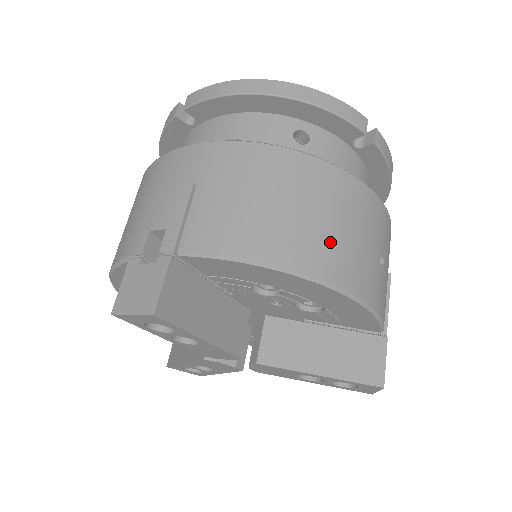
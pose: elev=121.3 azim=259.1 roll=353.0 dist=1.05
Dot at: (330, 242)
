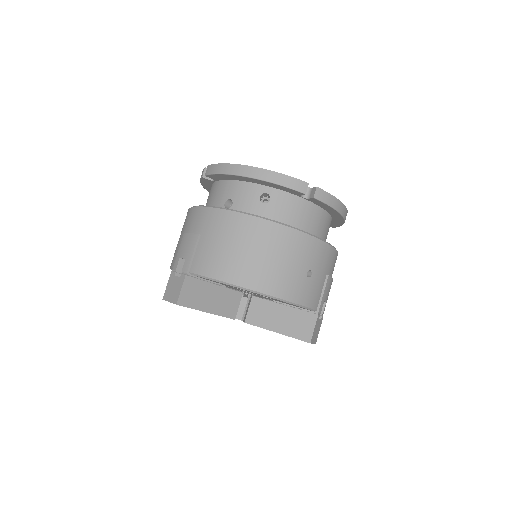
Dot at: (265, 270)
